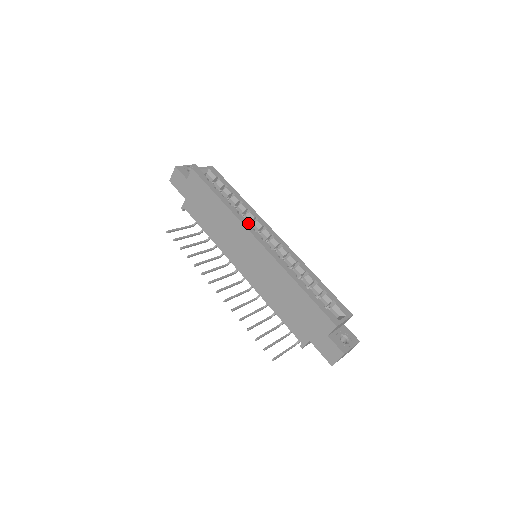
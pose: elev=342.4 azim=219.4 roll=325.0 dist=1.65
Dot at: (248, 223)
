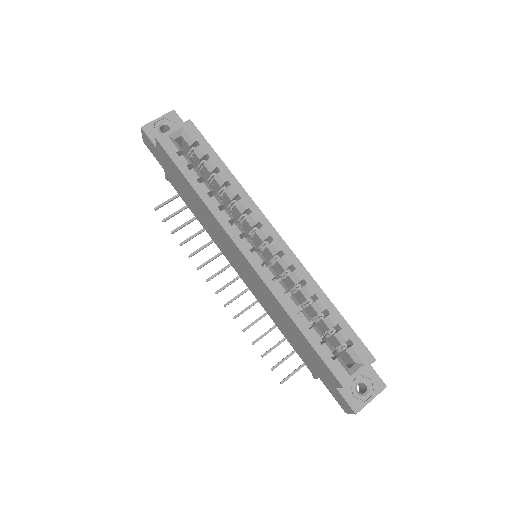
Dot at: (233, 225)
